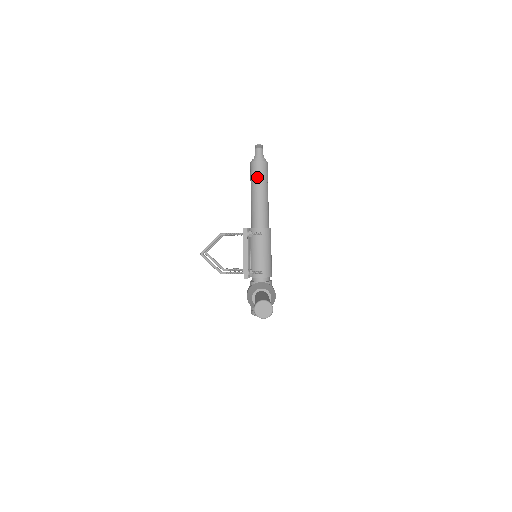
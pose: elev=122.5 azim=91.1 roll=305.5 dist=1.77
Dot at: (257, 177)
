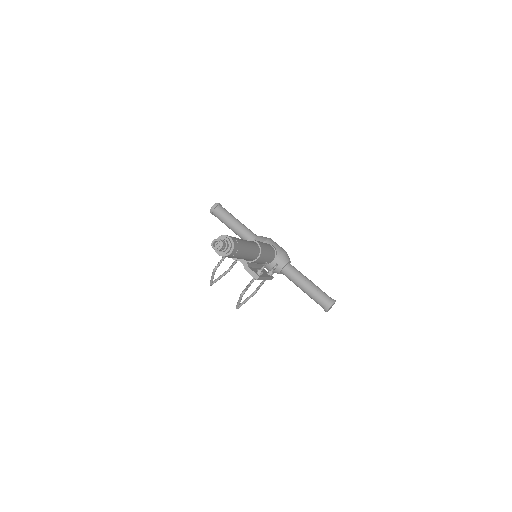
Dot at: (237, 256)
